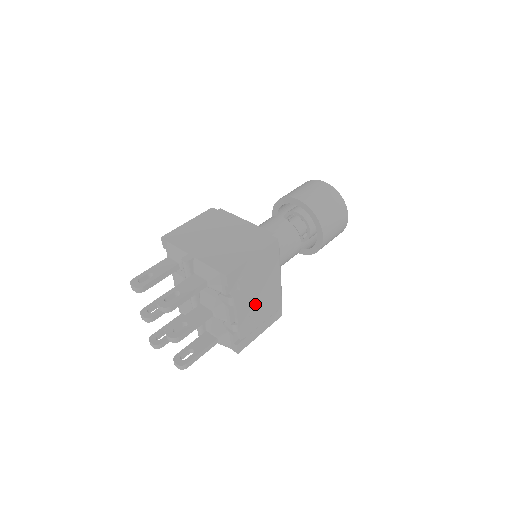
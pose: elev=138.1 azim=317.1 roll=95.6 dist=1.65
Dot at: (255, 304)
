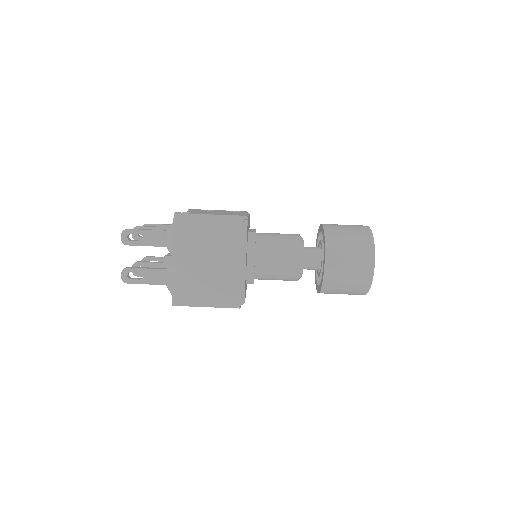
Dot at: occluded
